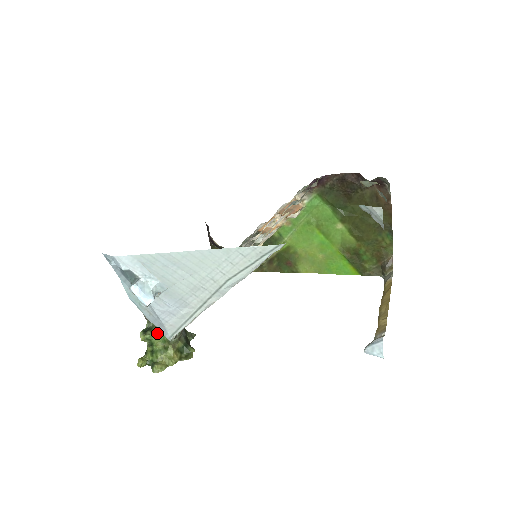
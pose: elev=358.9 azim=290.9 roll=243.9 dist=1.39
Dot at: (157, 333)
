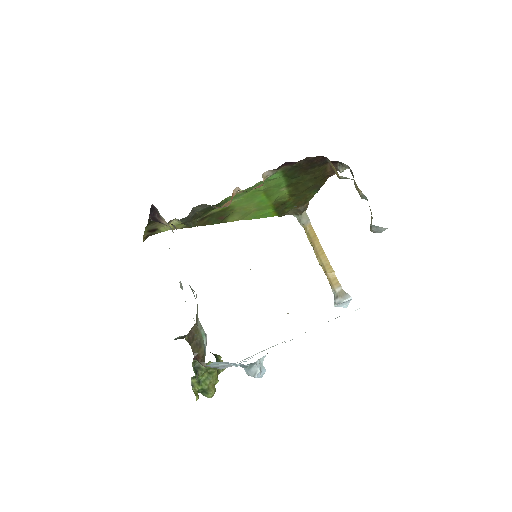
Dot at: (206, 368)
